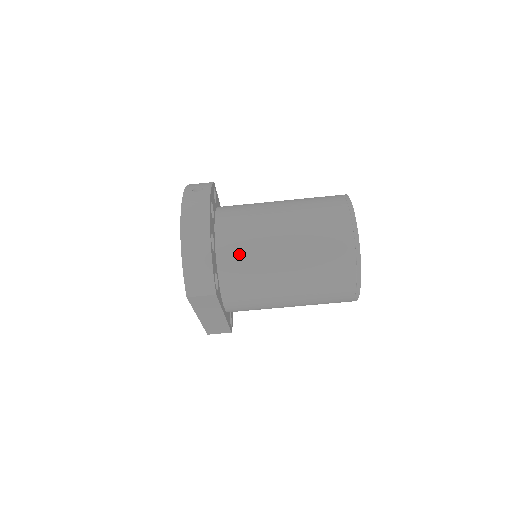
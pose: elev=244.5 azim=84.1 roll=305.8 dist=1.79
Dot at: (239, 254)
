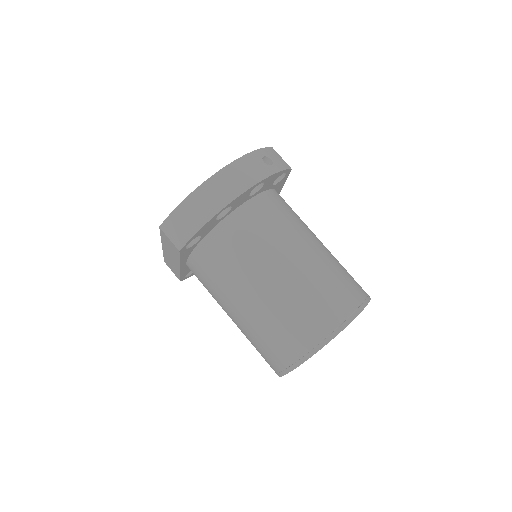
Dot at: (234, 244)
